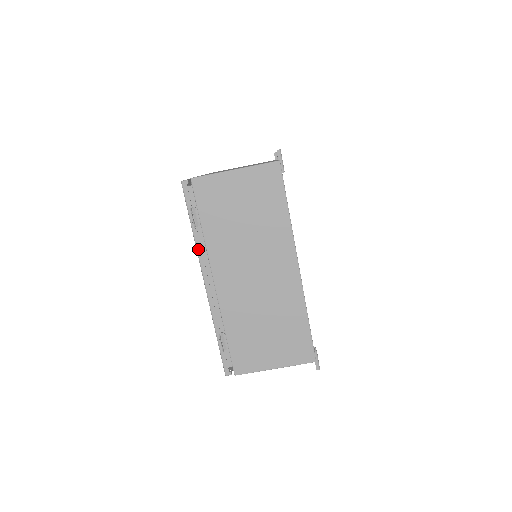
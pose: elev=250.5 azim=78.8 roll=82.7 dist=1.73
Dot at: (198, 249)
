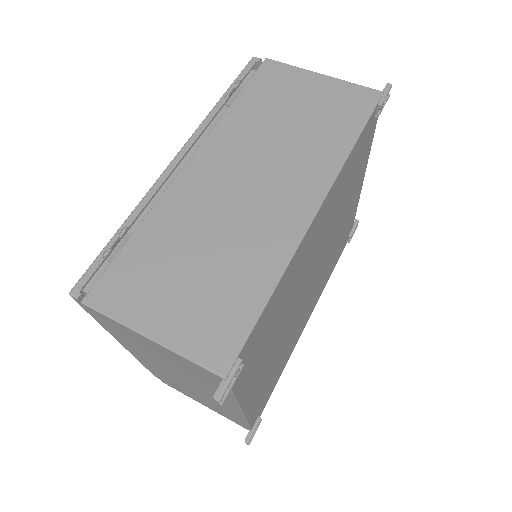
Dot at: (206, 119)
